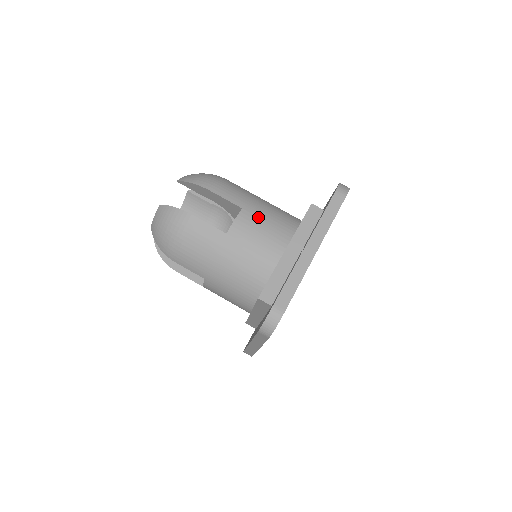
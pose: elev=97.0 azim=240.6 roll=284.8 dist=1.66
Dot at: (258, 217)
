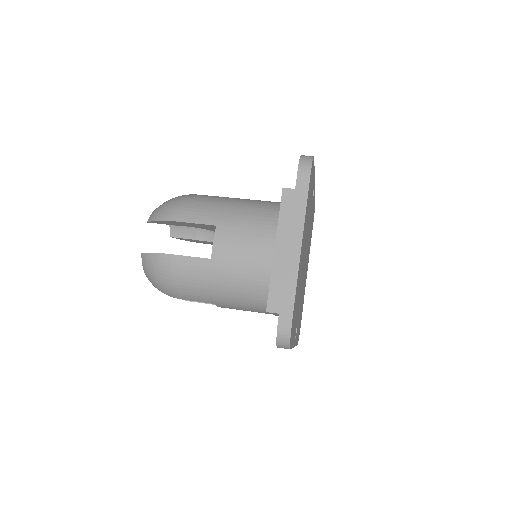
Dot at: occluded
